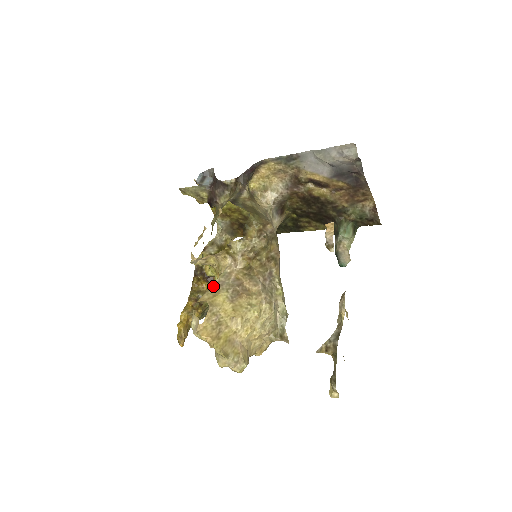
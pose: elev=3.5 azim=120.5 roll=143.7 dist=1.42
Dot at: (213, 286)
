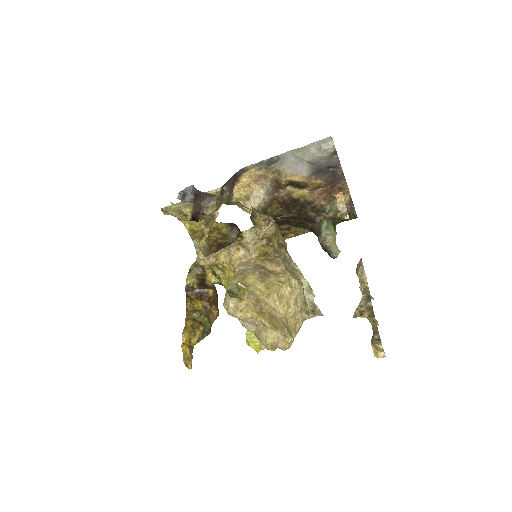
Dot at: (236, 274)
